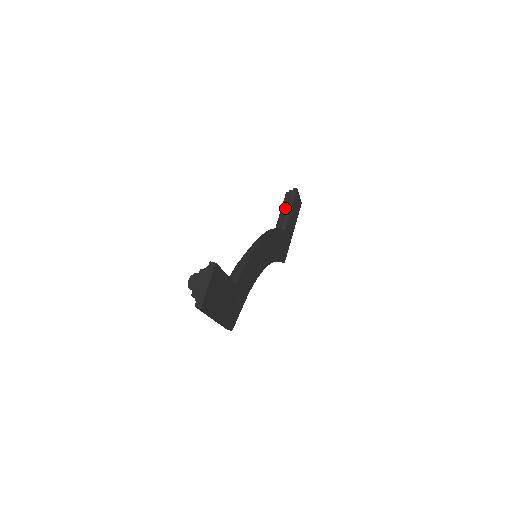
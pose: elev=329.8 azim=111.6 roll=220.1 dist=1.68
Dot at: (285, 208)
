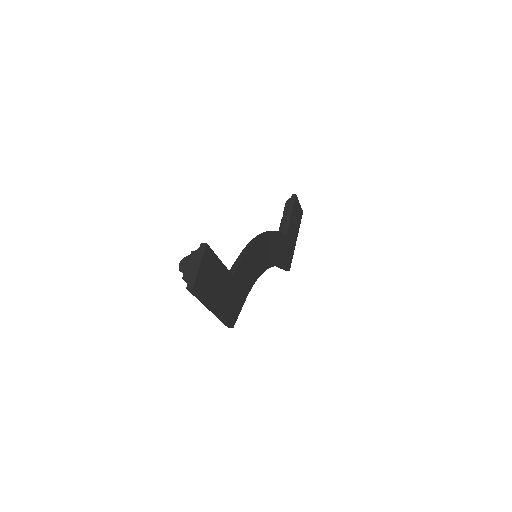
Dot at: (285, 215)
